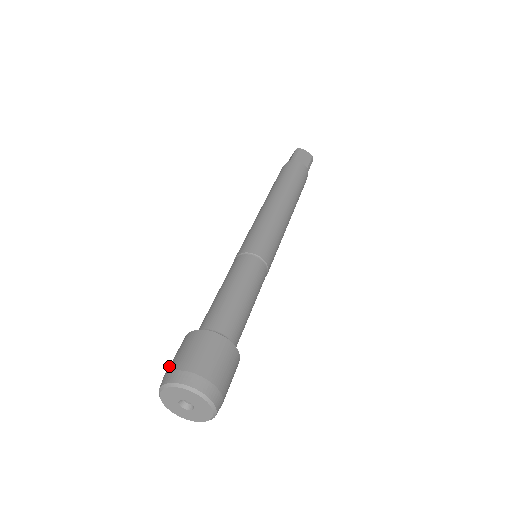
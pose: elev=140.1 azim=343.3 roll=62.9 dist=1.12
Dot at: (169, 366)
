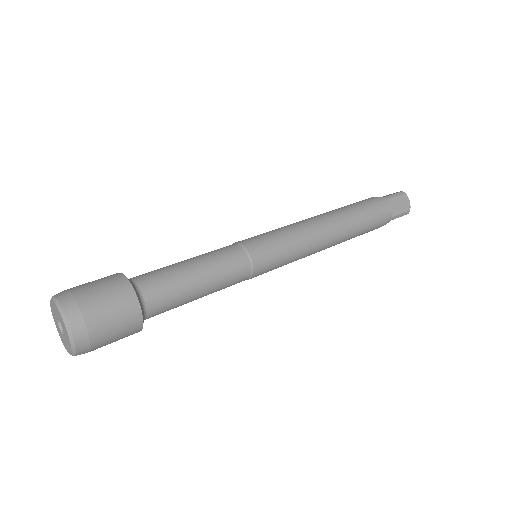
Dot at: occluded
